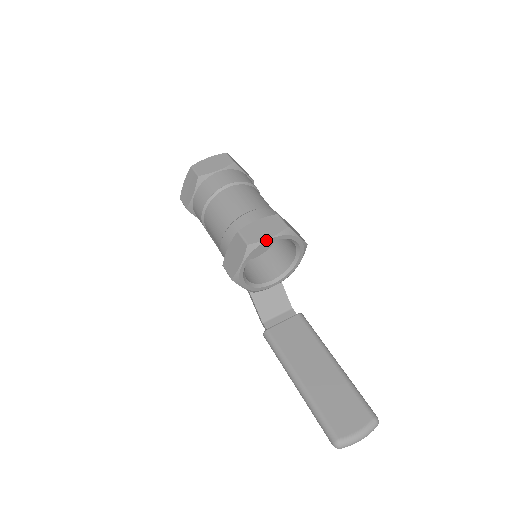
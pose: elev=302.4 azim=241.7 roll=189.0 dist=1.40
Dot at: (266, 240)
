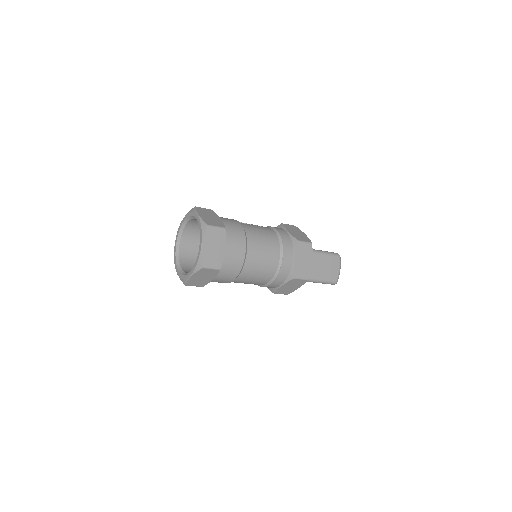
Dot at: (311, 265)
